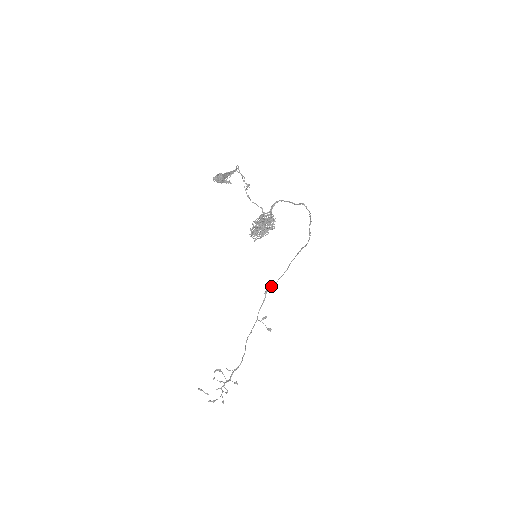
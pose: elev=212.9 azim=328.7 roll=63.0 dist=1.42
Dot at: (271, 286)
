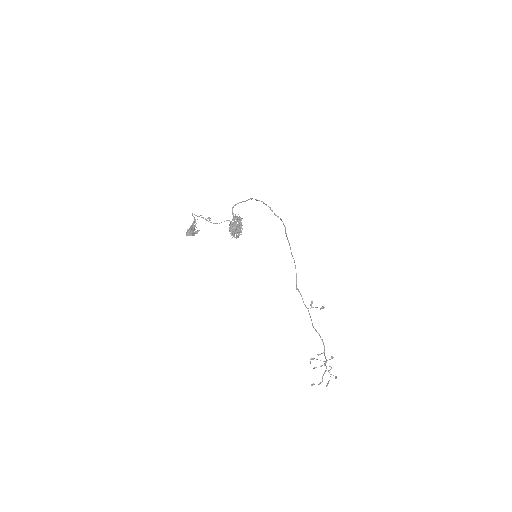
Dot at: occluded
